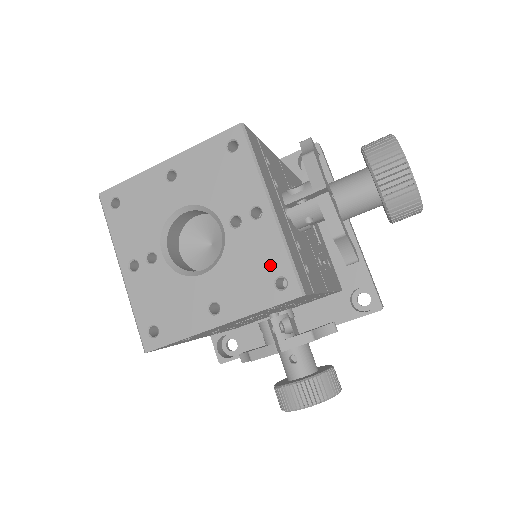
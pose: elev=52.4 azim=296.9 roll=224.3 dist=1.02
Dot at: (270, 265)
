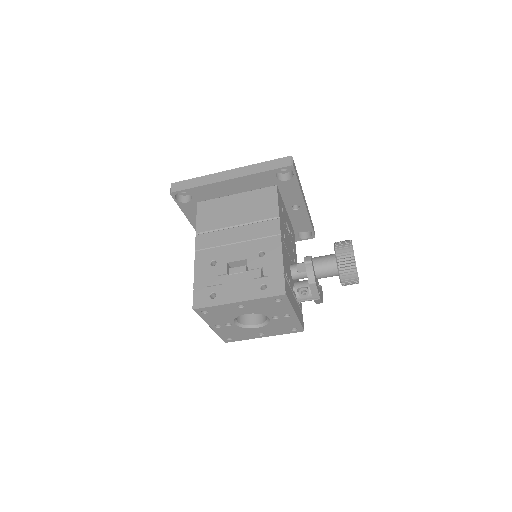
Dot at: (291, 326)
